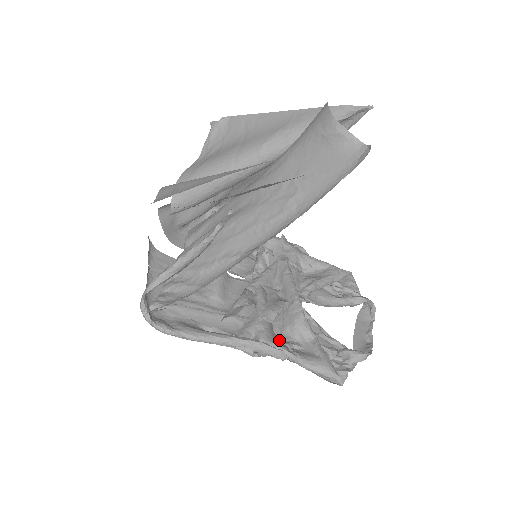
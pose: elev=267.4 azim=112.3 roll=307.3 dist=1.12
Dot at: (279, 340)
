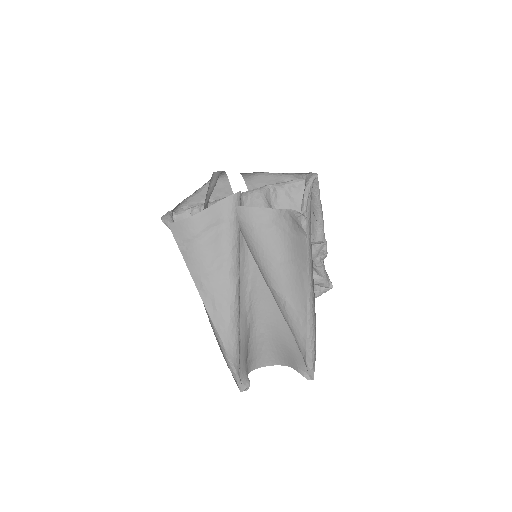
Dot at: occluded
